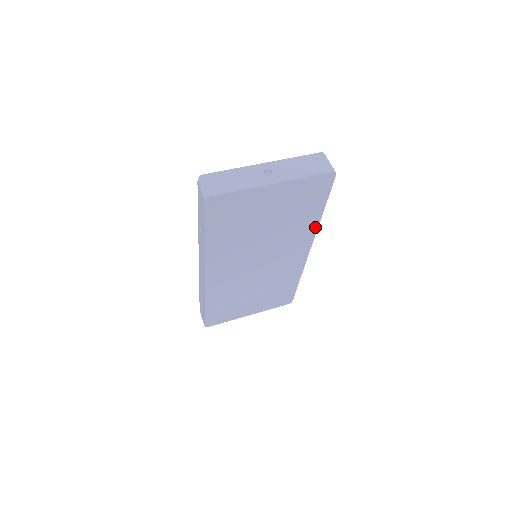
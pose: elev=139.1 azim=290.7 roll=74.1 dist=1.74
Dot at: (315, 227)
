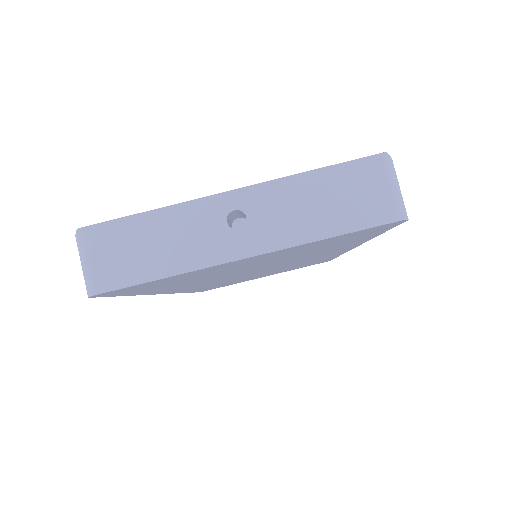
Dot at: occluded
